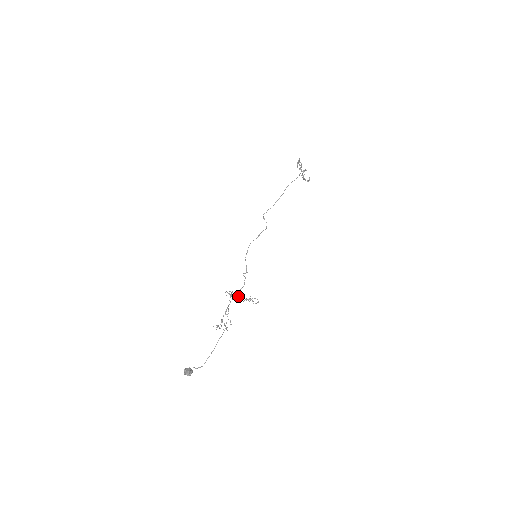
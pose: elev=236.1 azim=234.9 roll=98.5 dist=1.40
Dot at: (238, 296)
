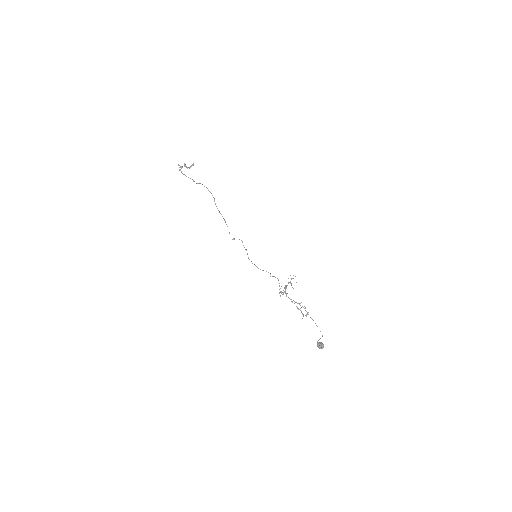
Dot at: (285, 288)
